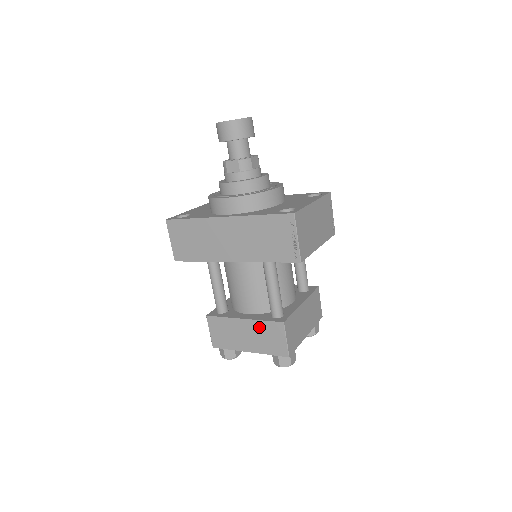
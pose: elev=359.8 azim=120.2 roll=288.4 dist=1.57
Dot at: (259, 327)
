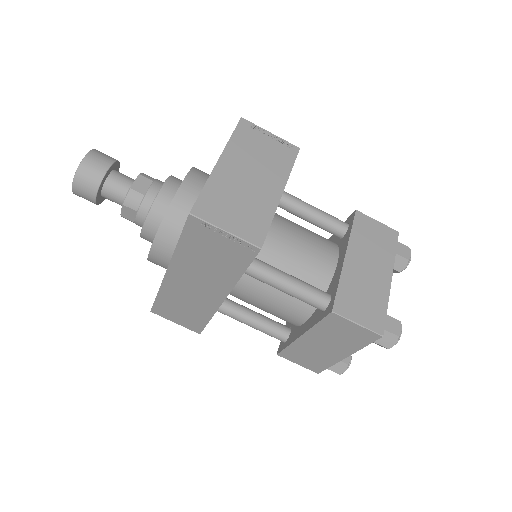
Dot at: (321, 332)
